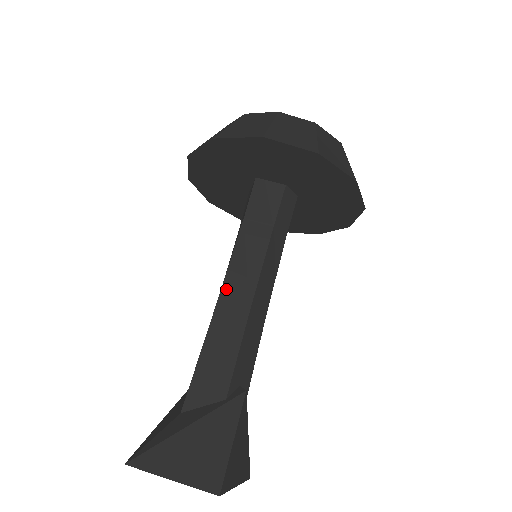
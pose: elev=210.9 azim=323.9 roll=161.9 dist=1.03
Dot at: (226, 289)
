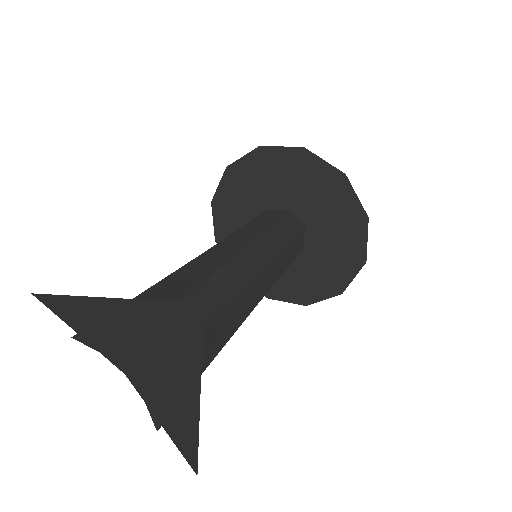
Dot at: (212, 250)
